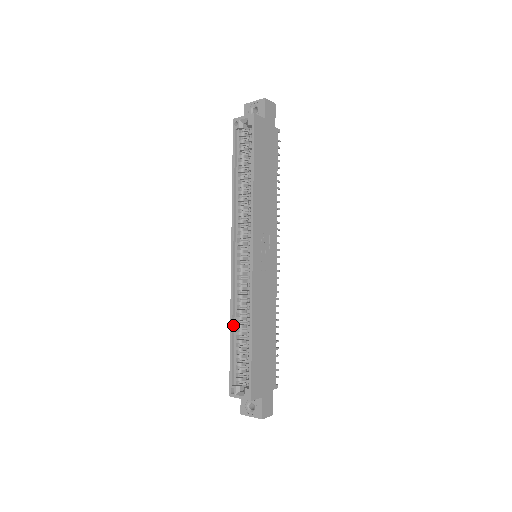
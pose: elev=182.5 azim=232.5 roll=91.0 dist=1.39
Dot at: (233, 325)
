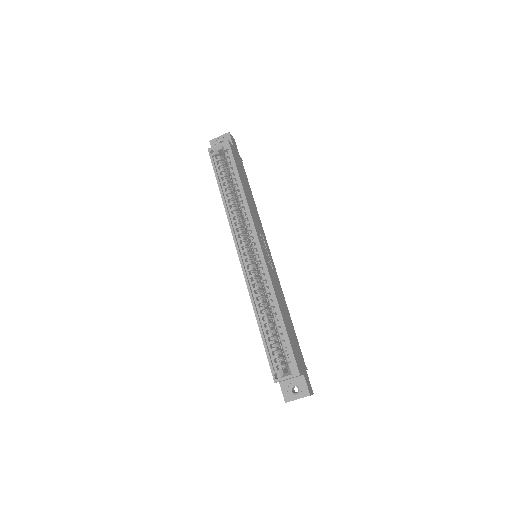
Dot at: (258, 316)
